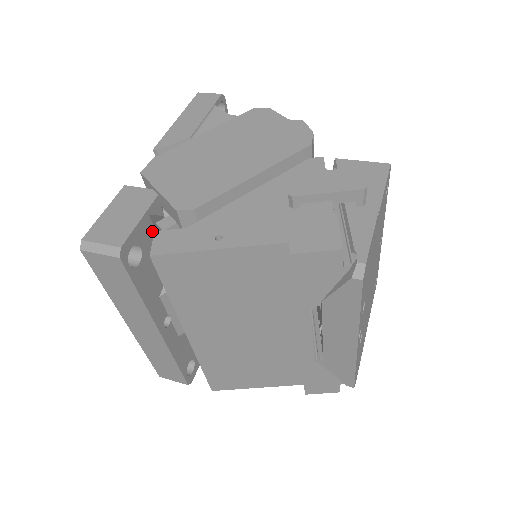
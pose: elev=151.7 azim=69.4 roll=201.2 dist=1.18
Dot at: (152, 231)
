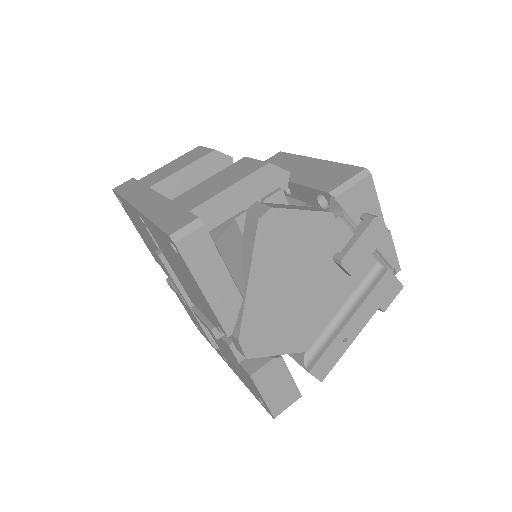
Dot at: occluded
